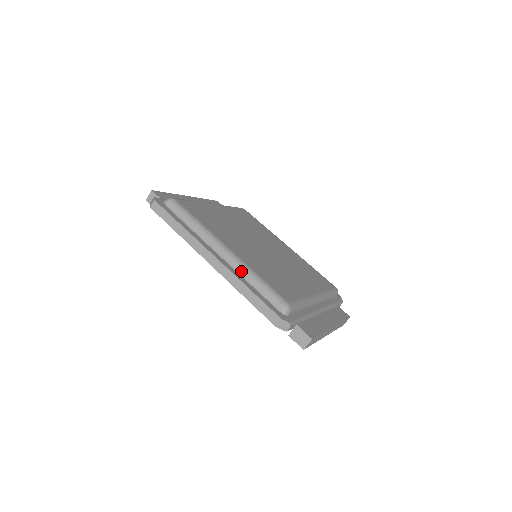
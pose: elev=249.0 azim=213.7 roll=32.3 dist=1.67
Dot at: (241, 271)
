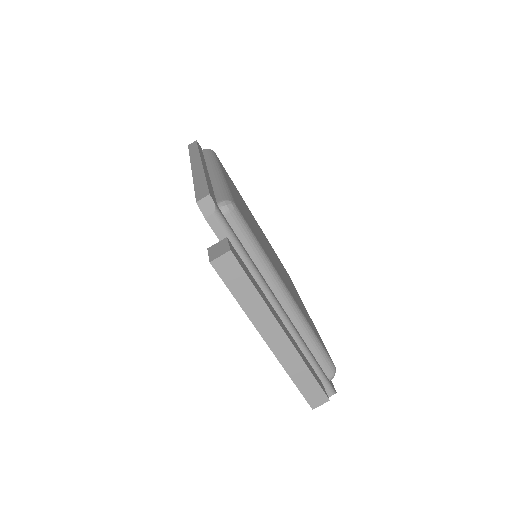
Dot at: (215, 178)
